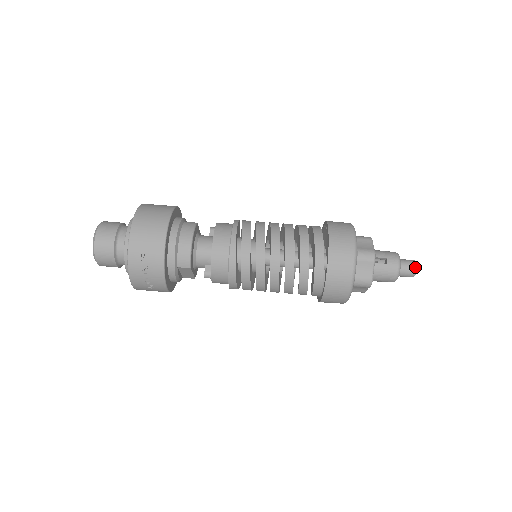
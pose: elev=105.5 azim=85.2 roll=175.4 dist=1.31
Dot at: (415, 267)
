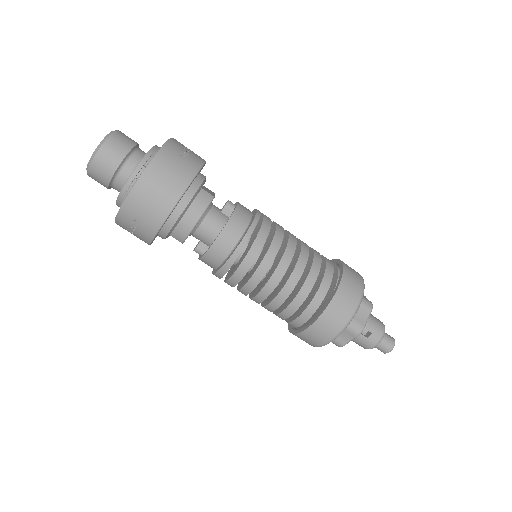
Dot at: (390, 350)
